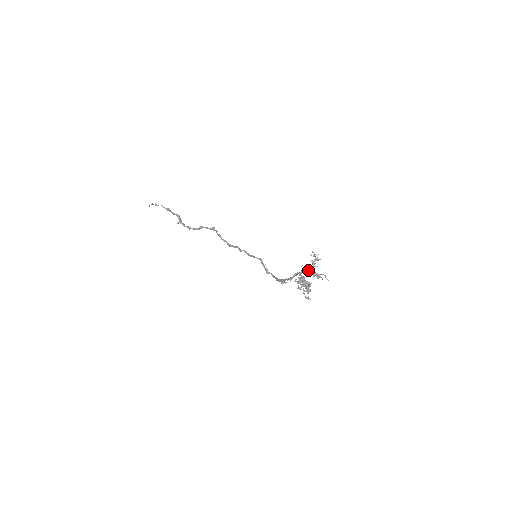
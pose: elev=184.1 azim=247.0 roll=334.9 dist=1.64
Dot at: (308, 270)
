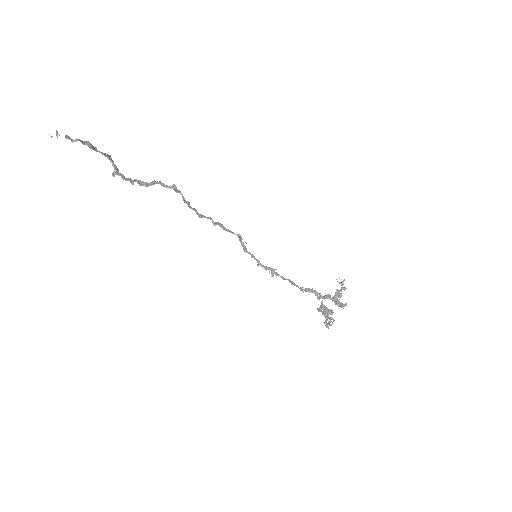
Dot at: (333, 300)
